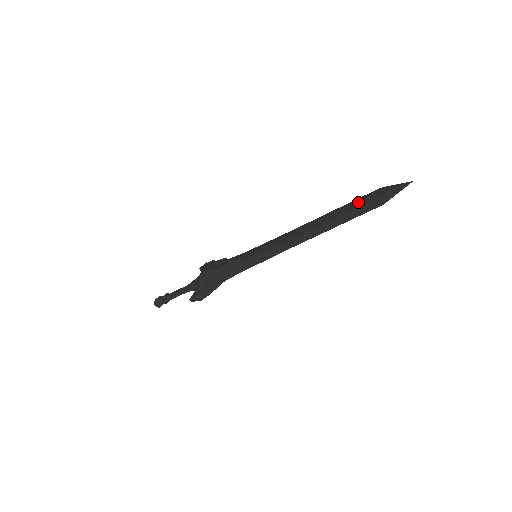
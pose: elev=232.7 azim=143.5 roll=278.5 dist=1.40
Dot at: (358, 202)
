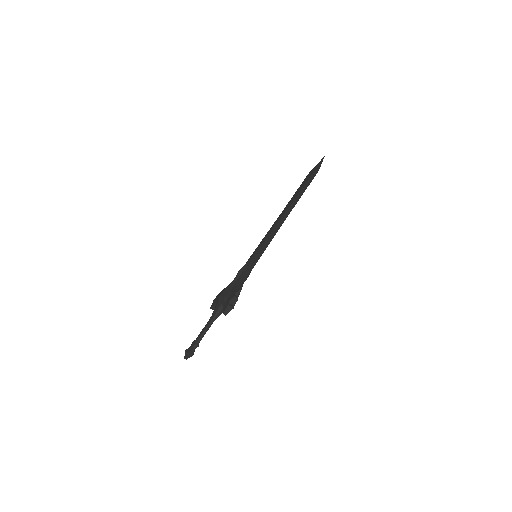
Dot at: (302, 183)
